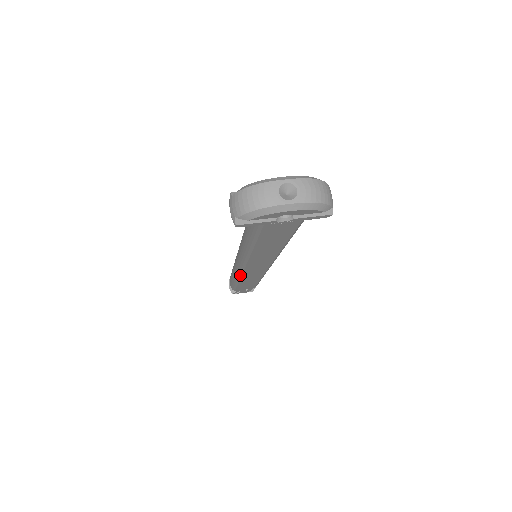
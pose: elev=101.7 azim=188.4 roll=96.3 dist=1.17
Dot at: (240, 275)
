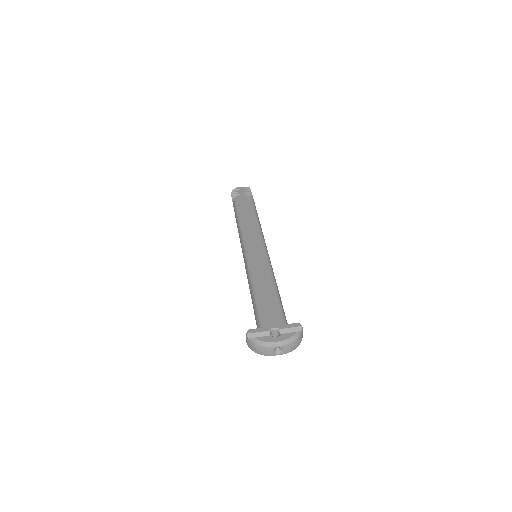
Dot at: occluded
